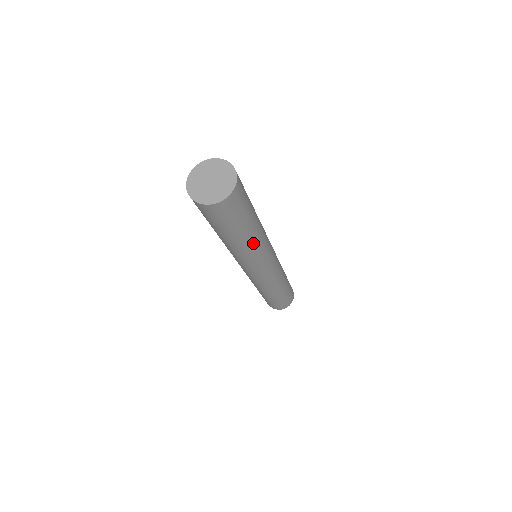
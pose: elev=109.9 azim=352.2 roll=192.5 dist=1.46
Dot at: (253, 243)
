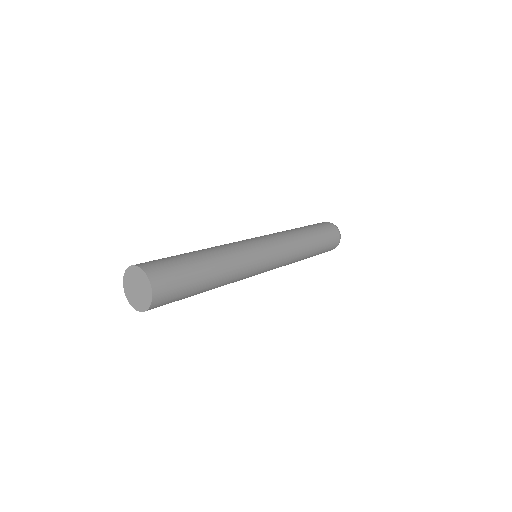
Dot at: (224, 281)
